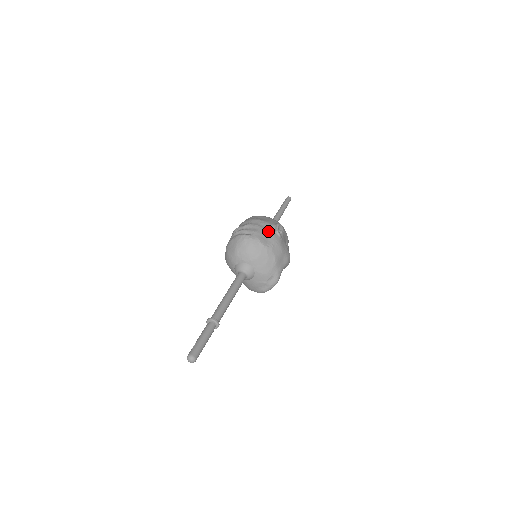
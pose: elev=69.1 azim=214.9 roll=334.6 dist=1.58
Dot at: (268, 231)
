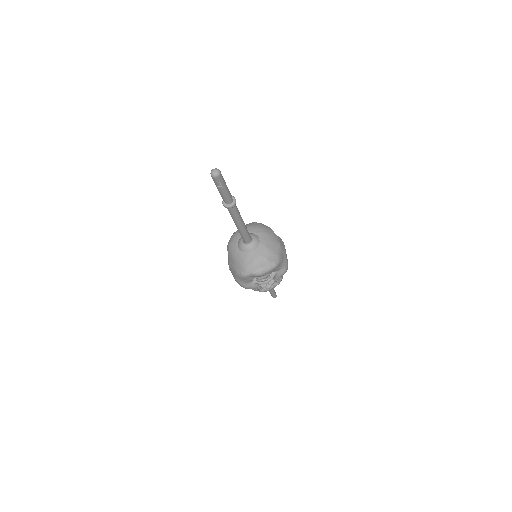
Dot at: occluded
